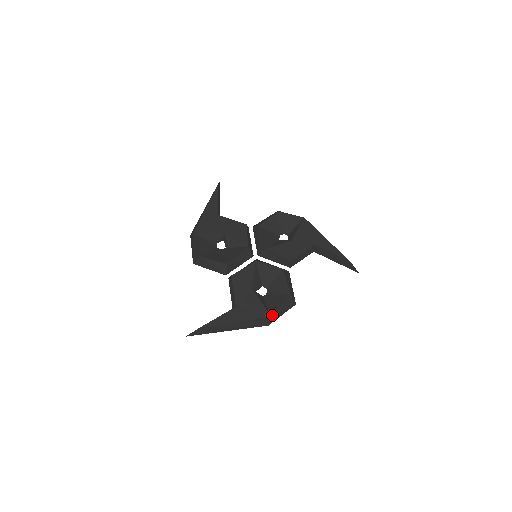
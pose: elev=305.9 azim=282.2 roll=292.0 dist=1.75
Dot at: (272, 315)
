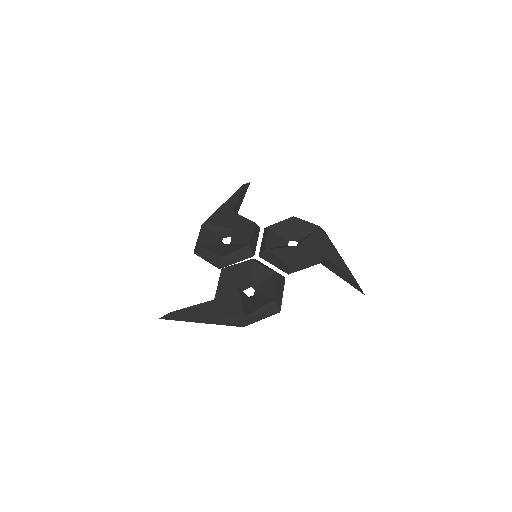
Dot at: (247, 316)
